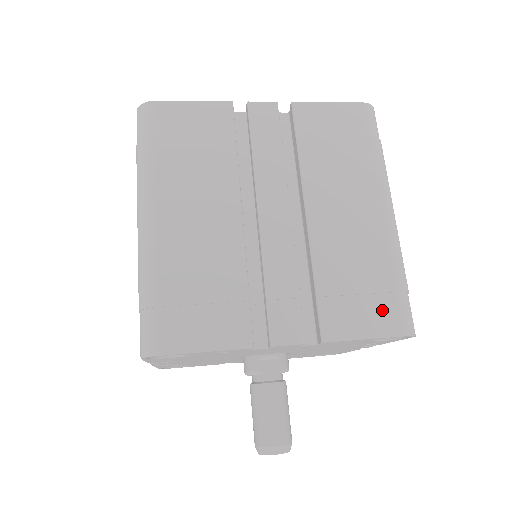
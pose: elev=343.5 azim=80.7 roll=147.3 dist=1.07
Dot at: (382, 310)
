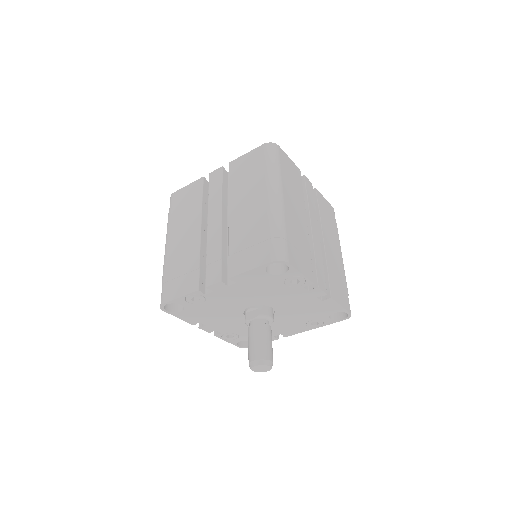
Dot at: (260, 252)
